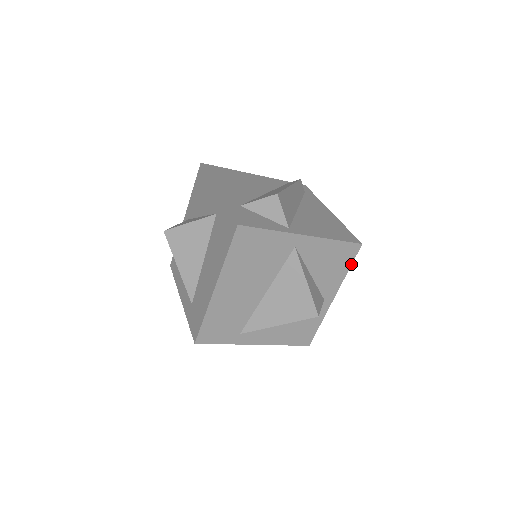
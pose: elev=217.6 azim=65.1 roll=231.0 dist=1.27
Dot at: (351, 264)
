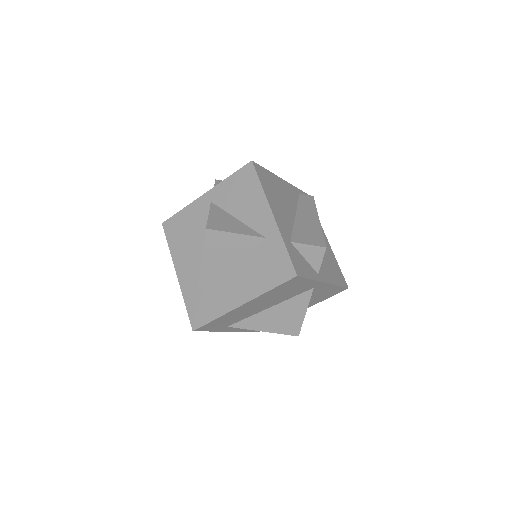
Dot at: (331, 296)
